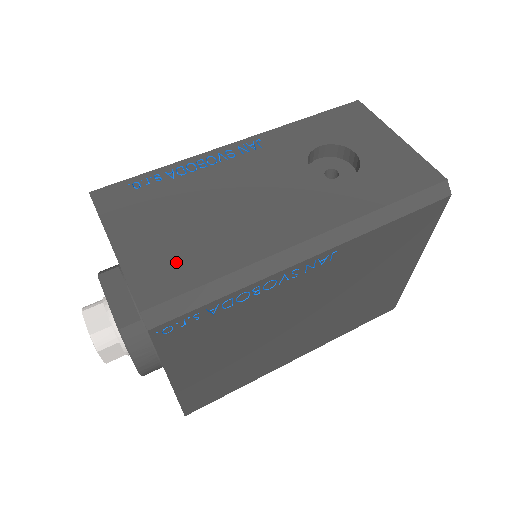
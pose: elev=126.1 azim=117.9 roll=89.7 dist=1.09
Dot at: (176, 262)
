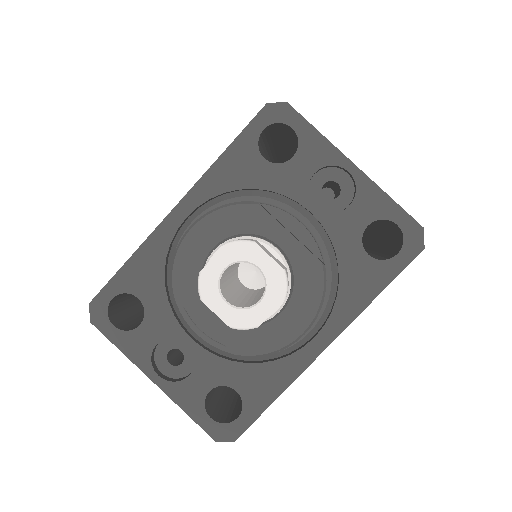
Dot at: occluded
